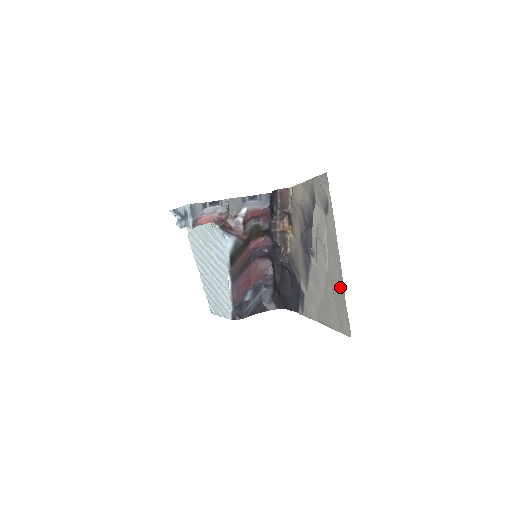
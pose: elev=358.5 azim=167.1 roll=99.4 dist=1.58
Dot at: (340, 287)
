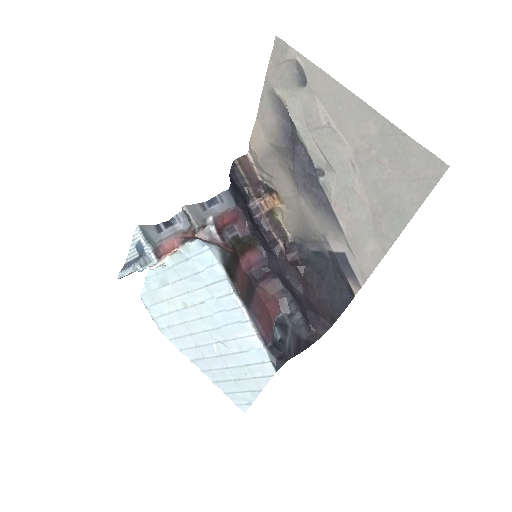
Dot at: (383, 132)
